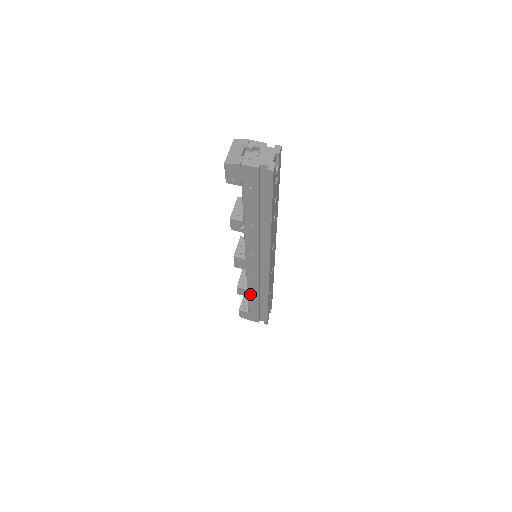
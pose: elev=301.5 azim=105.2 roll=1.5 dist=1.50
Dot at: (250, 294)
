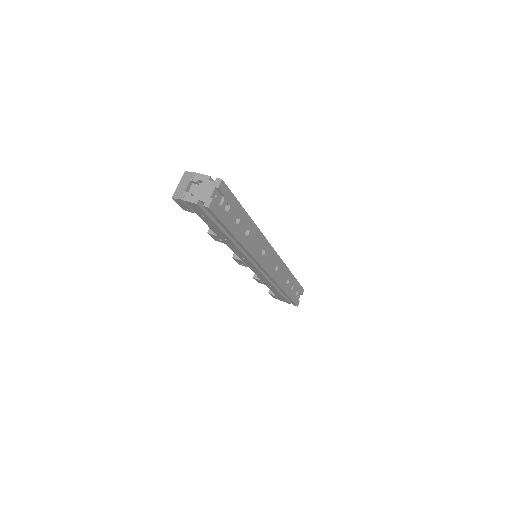
Dot at: (266, 284)
